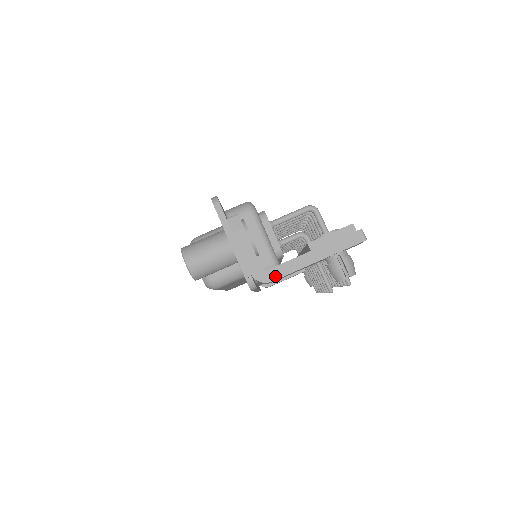
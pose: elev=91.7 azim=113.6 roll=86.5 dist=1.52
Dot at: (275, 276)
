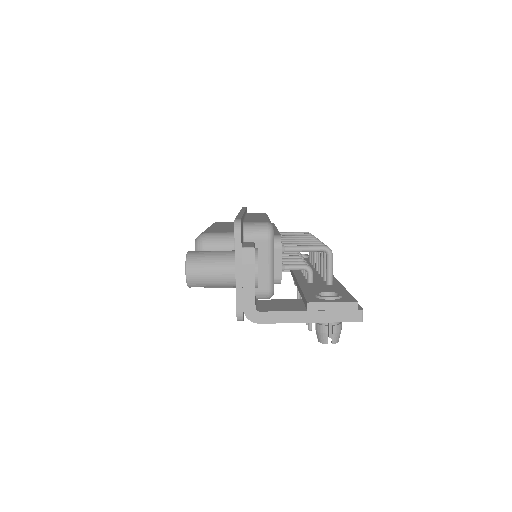
Dot at: (265, 320)
